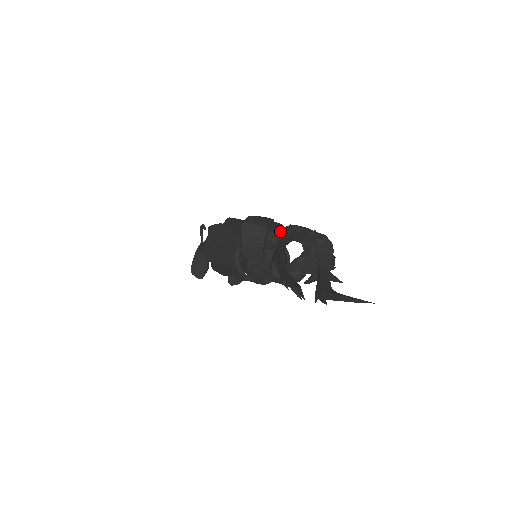
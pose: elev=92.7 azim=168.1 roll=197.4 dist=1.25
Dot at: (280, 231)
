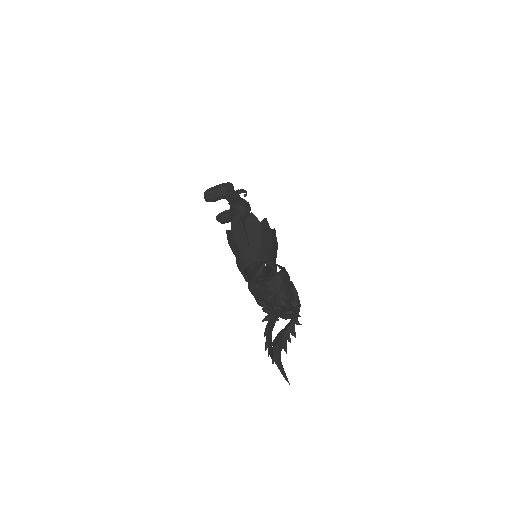
Dot at: (287, 292)
